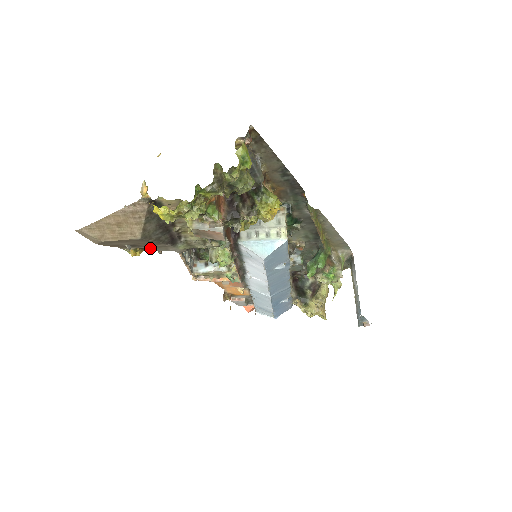
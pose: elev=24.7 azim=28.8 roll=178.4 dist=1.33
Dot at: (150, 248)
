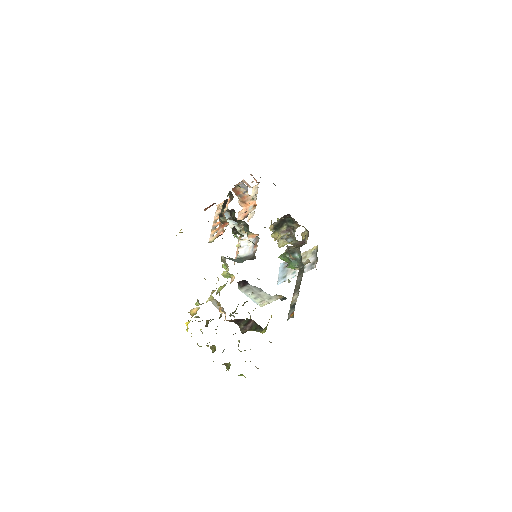
Dot at: occluded
